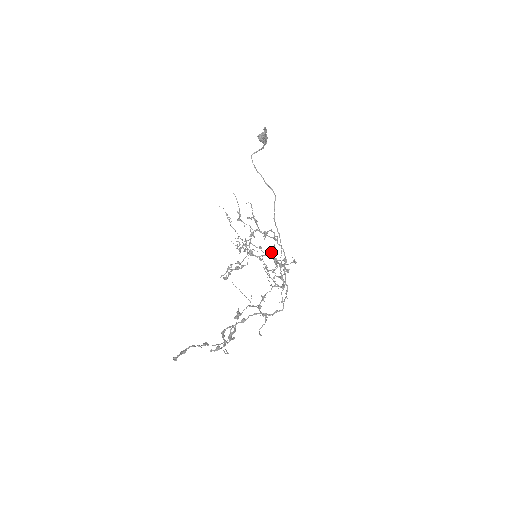
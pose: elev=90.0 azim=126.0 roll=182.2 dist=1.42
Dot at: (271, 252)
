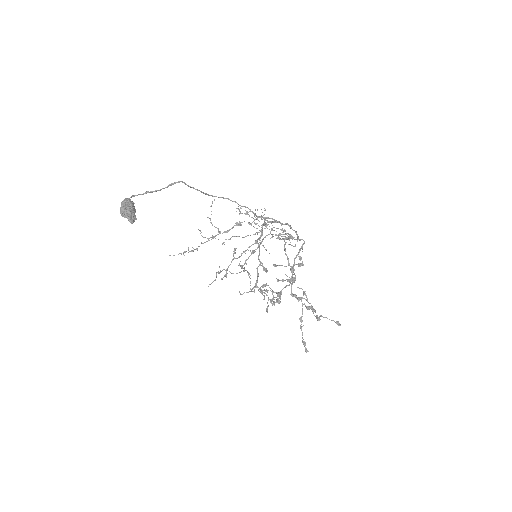
Dot at: occluded
